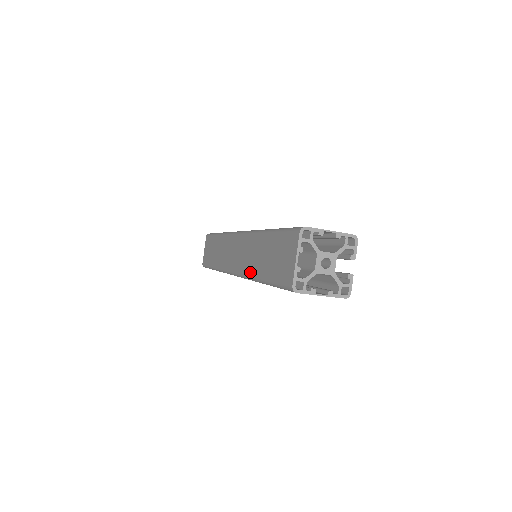
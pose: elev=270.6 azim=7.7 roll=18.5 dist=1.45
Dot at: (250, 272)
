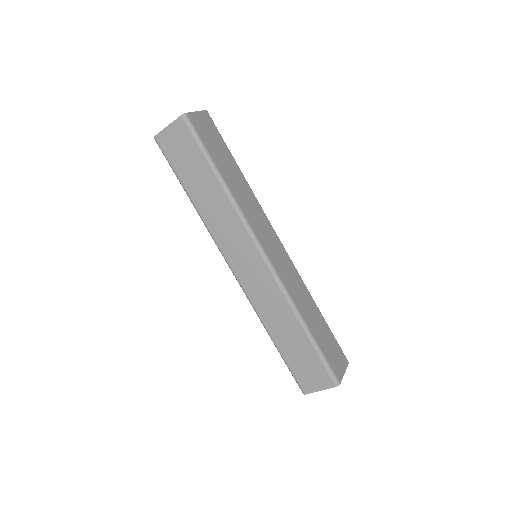
Dot at: (263, 318)
